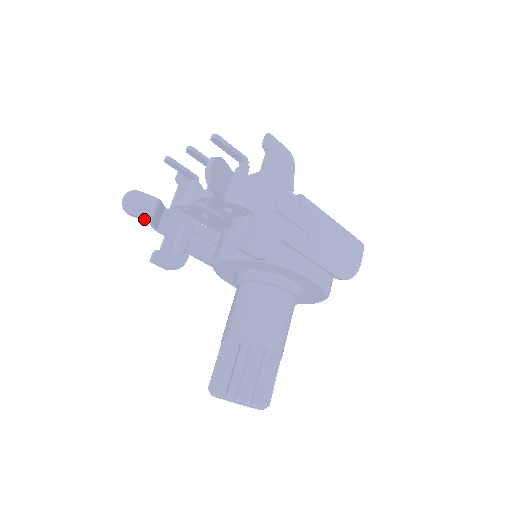
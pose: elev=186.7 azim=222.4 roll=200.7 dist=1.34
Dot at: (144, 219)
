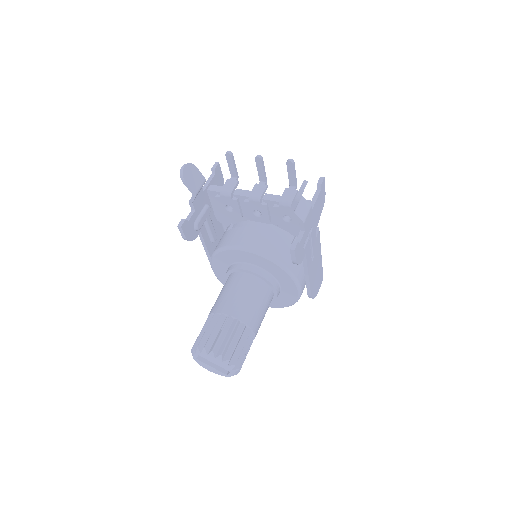
Dot at: (193, 191)
